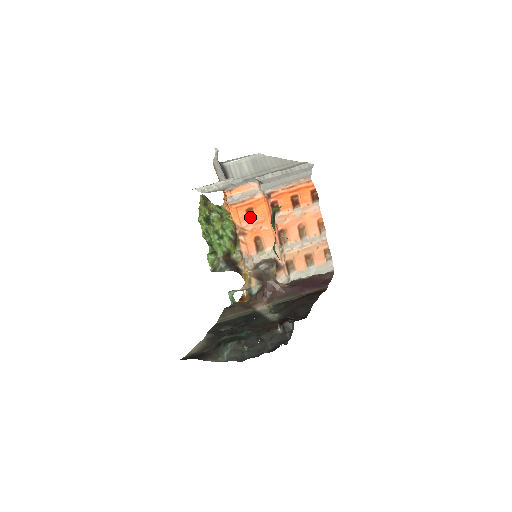
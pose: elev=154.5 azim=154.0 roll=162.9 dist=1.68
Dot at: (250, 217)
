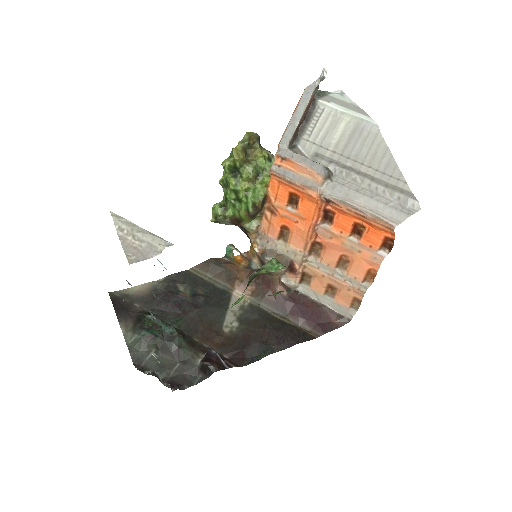
Dot at: (292, 201)
